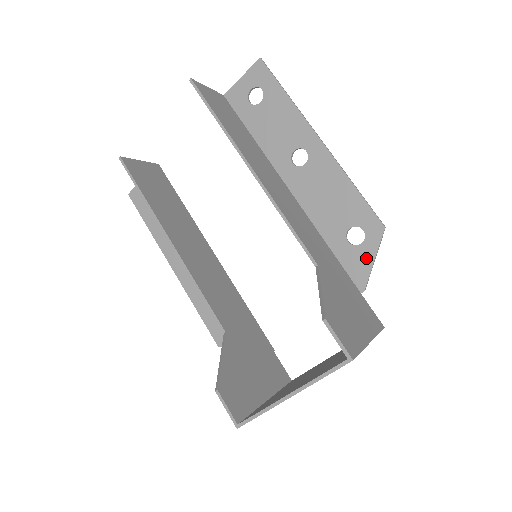
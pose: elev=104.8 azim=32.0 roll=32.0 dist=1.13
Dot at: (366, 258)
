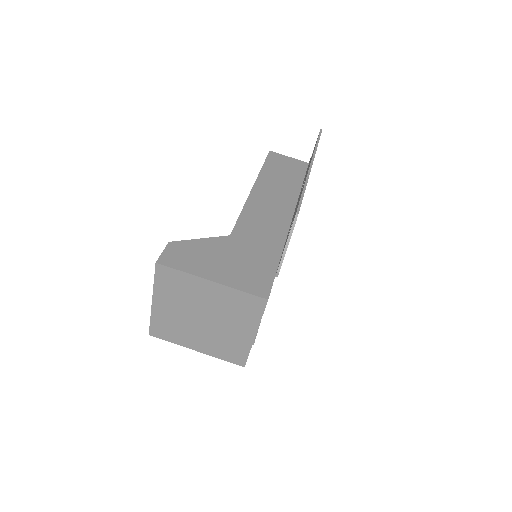
Dot at: occluded
